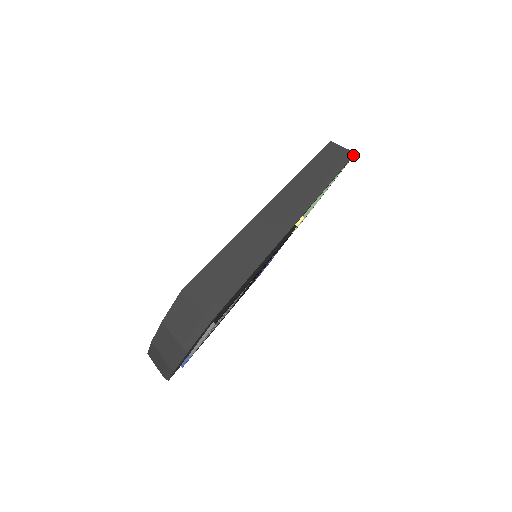
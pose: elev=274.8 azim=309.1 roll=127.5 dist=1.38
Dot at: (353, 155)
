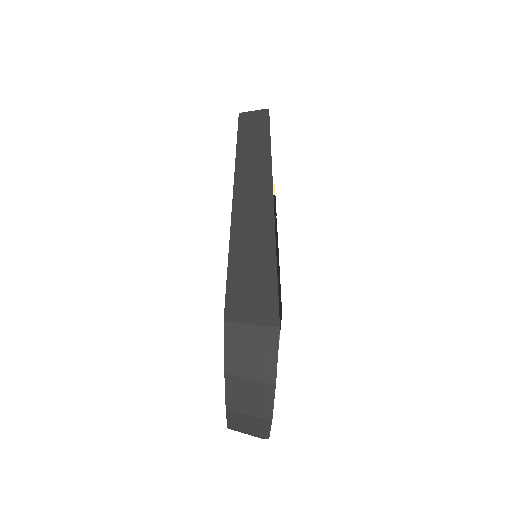
Dot at: (268, 111)
